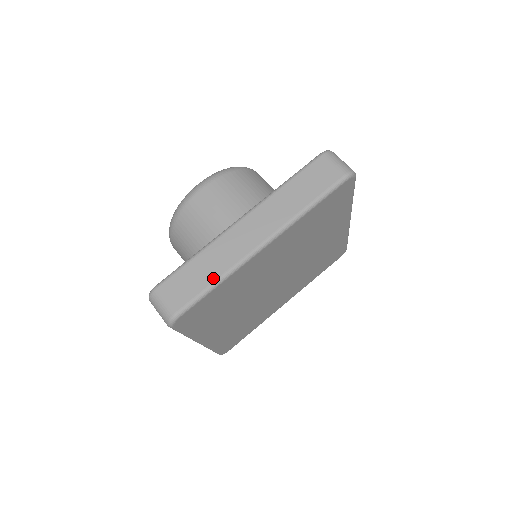
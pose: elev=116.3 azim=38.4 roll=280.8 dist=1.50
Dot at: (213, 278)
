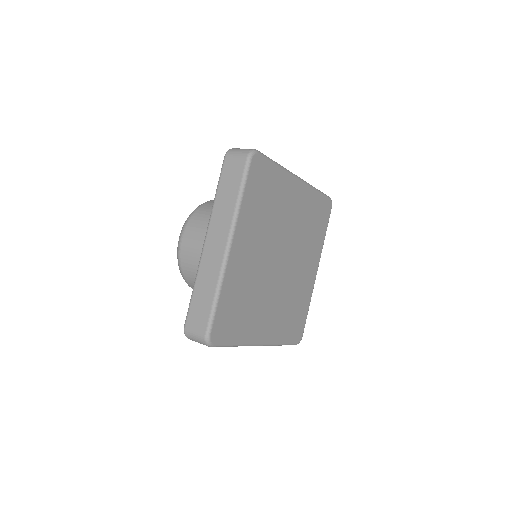
Dot at: occluded
